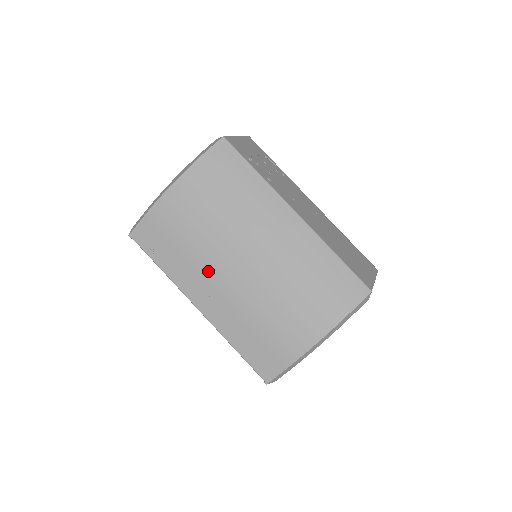
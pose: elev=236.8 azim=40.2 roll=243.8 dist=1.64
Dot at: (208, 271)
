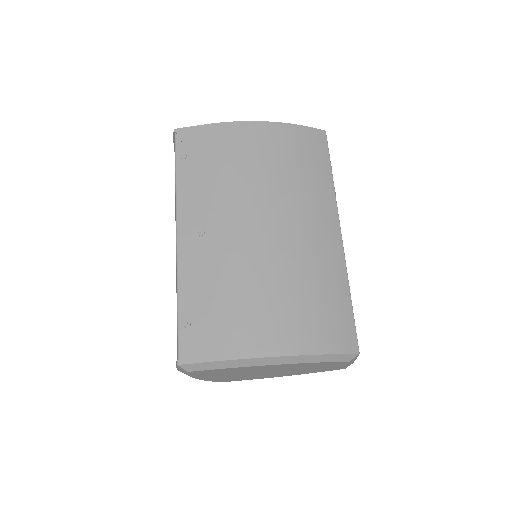
Dot at: (223, 209)
